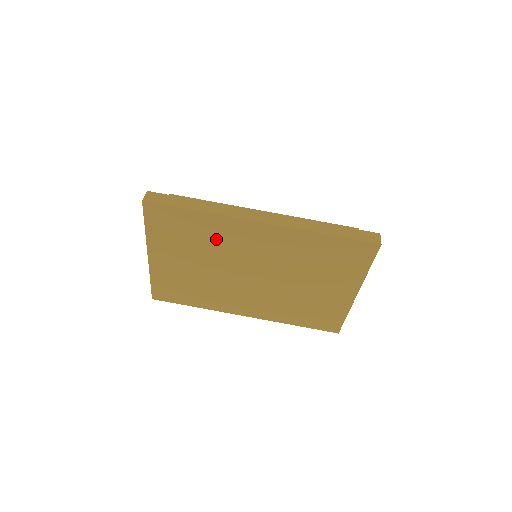
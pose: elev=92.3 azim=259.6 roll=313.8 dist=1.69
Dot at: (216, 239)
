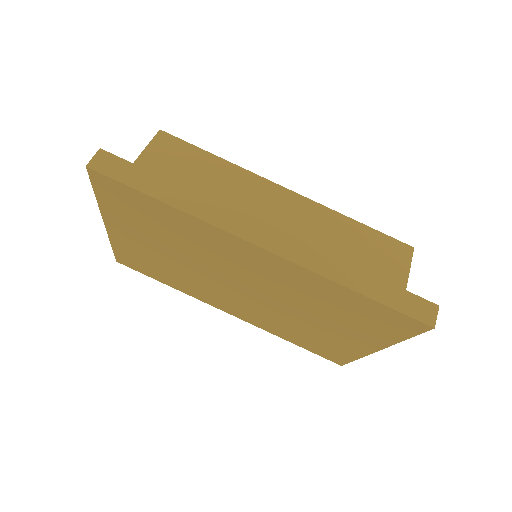
Dot at: (194, 240)
